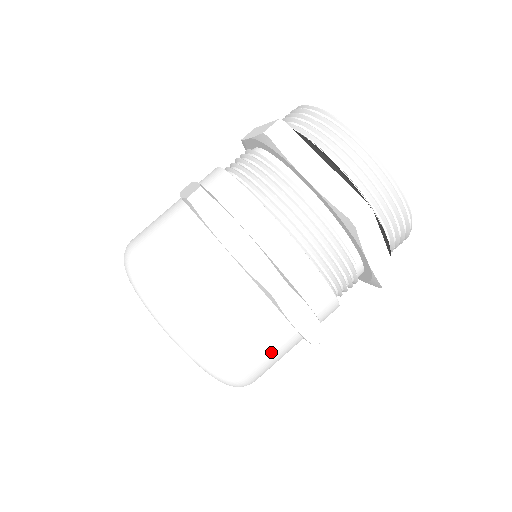
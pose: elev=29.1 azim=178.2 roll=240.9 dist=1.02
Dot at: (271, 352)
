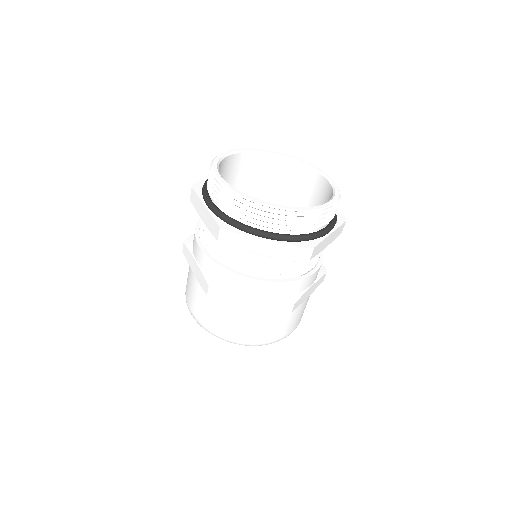
Dot at: (304, 309)
